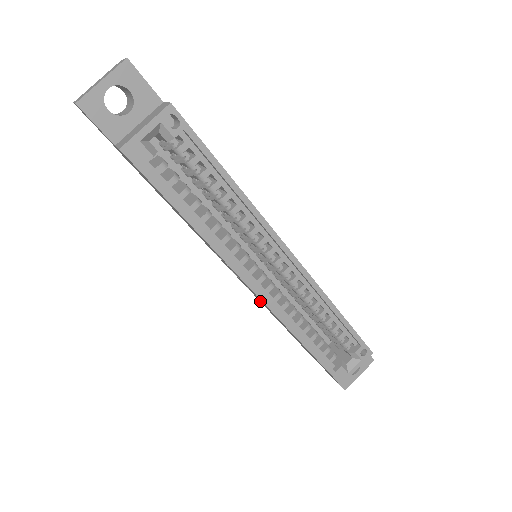
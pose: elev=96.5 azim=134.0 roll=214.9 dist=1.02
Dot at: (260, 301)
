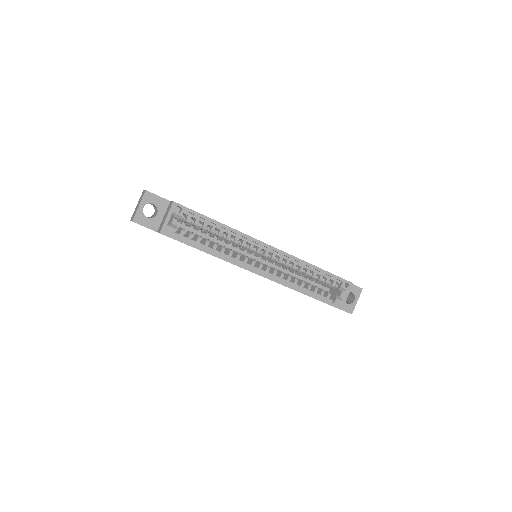
Dot at: occluded
